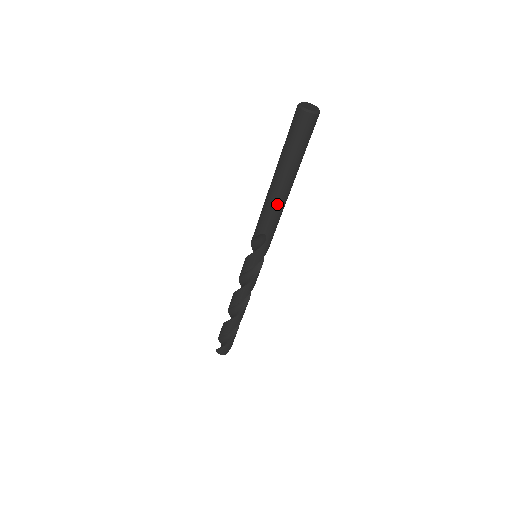
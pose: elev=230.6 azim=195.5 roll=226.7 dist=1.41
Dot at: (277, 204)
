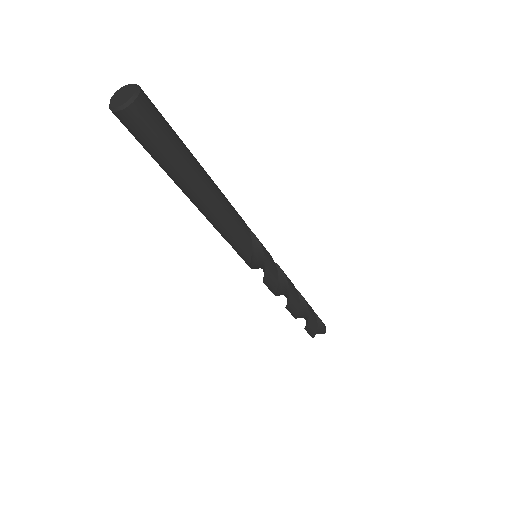
Dot at: (200, 211)
